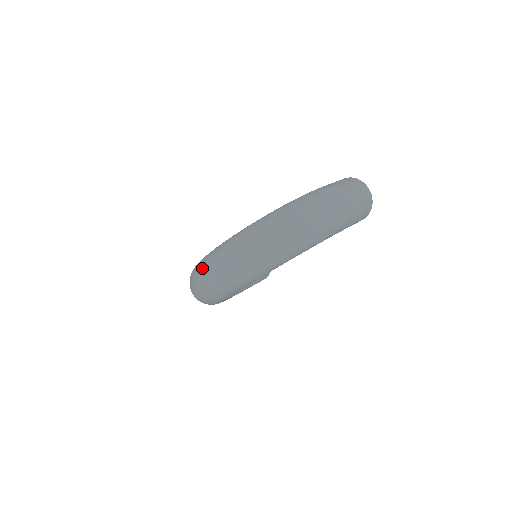
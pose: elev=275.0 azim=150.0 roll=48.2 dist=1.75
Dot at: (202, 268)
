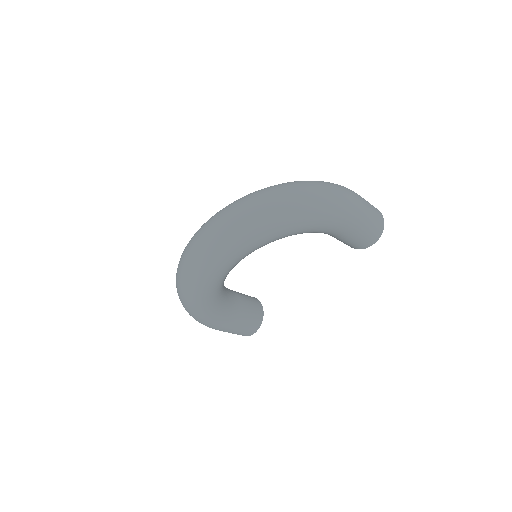
Dot at: (200, 228)
